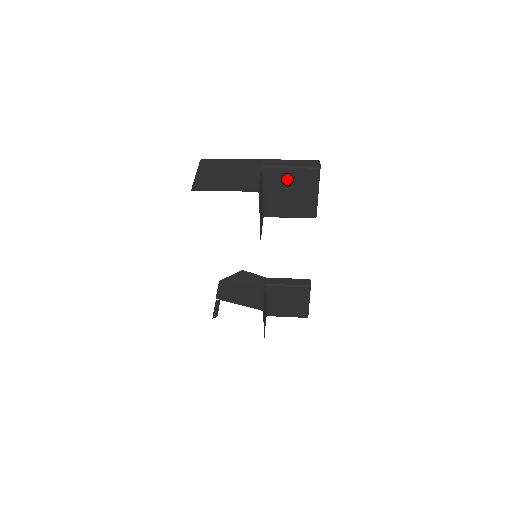
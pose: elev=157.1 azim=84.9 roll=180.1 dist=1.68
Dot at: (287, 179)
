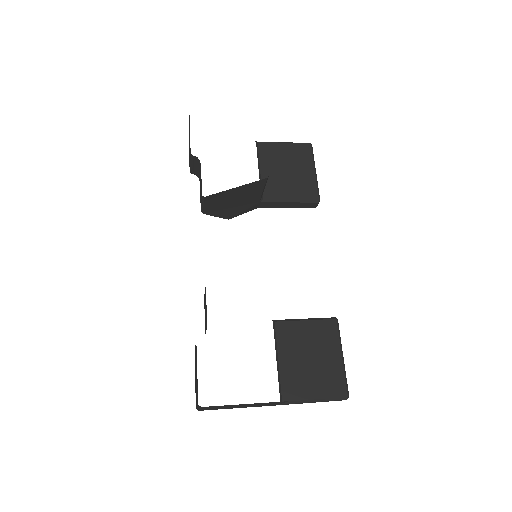
Dot at: (282, 154)
